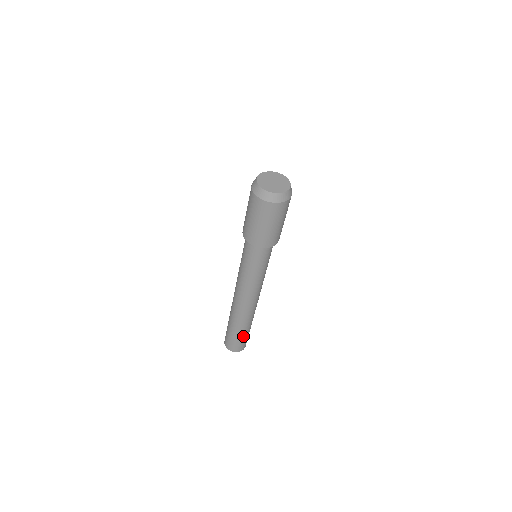
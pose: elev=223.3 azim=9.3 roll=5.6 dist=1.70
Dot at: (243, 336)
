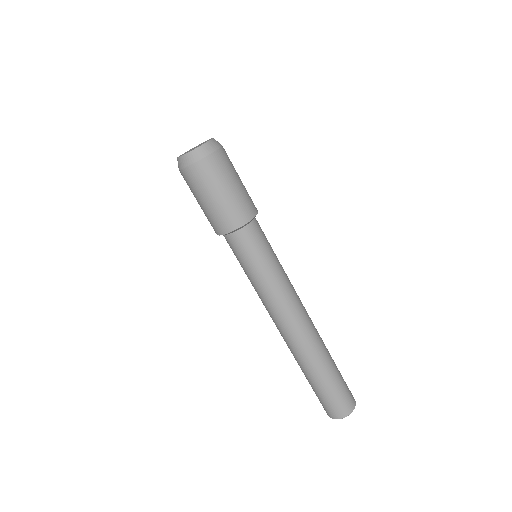
Dot at: (339, 375)
